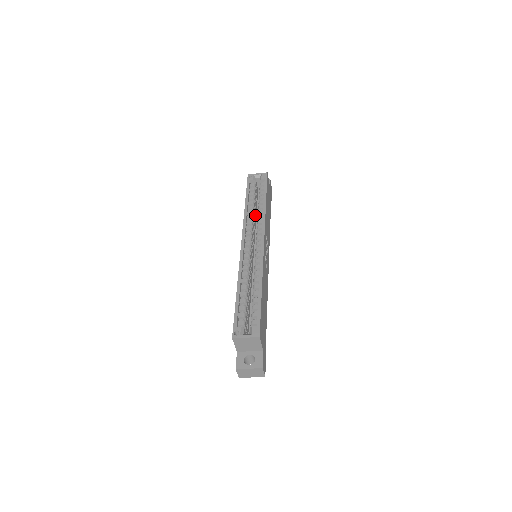
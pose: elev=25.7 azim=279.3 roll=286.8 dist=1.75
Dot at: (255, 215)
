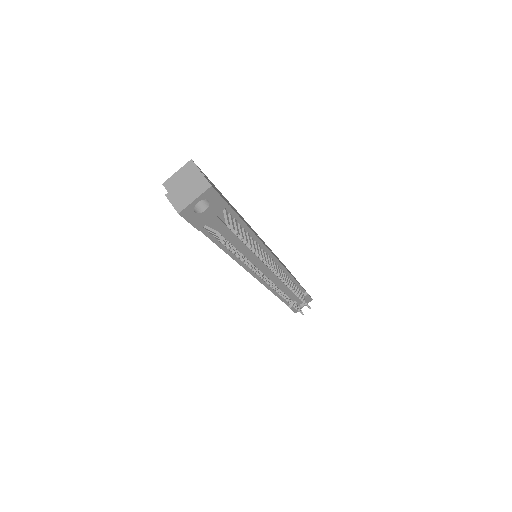
Dot at: occluded
